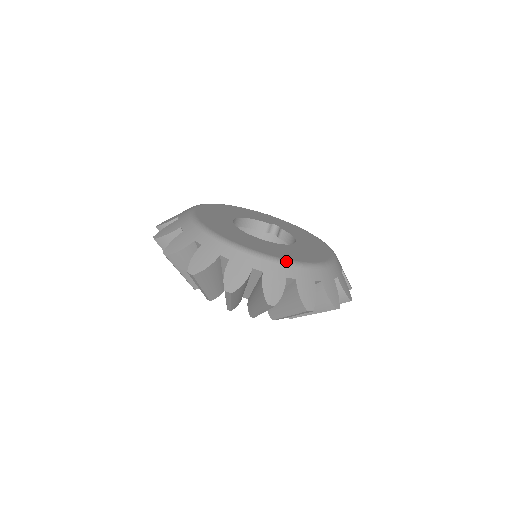
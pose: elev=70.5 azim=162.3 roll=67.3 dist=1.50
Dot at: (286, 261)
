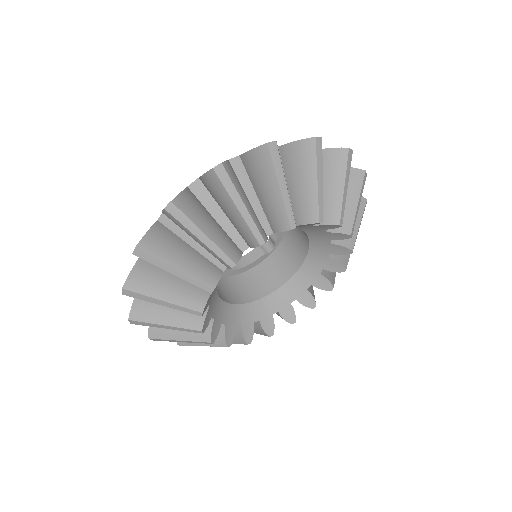
Dot at: occluded
